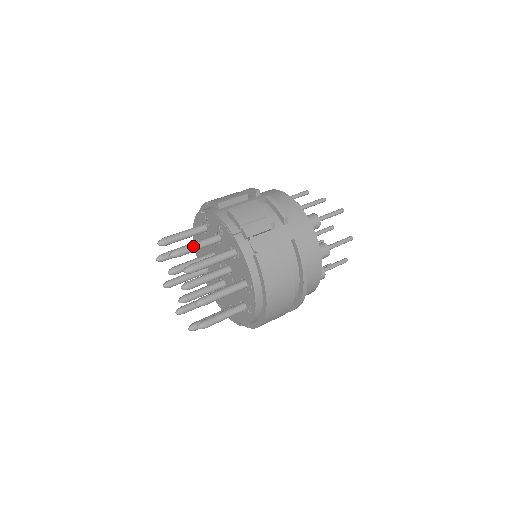
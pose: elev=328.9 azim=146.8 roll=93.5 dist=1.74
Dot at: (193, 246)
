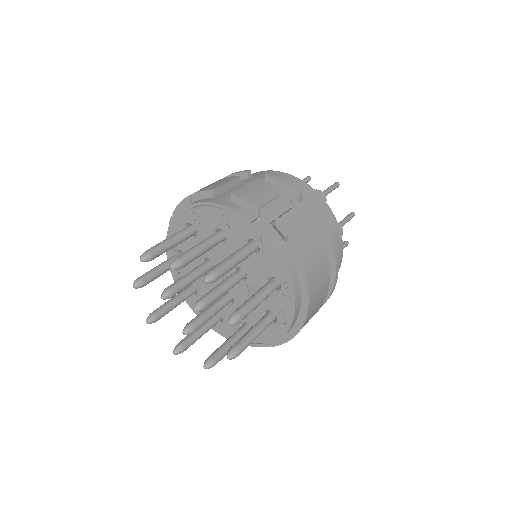
Dot at: (196, 250)
